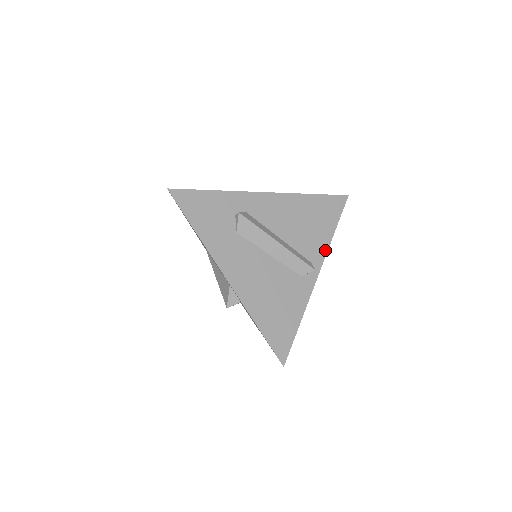
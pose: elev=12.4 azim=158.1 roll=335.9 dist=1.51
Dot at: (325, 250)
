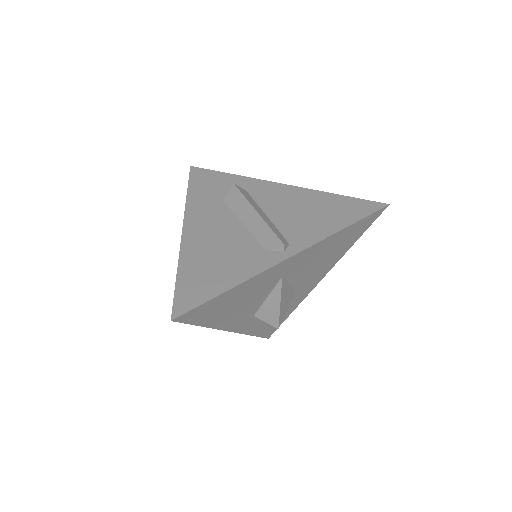
Dot at: (318, 239)
